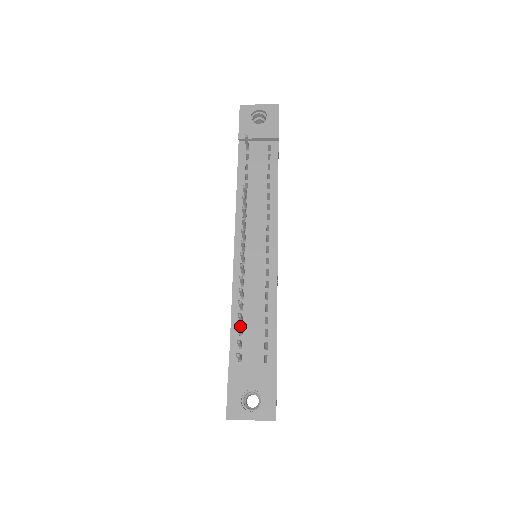
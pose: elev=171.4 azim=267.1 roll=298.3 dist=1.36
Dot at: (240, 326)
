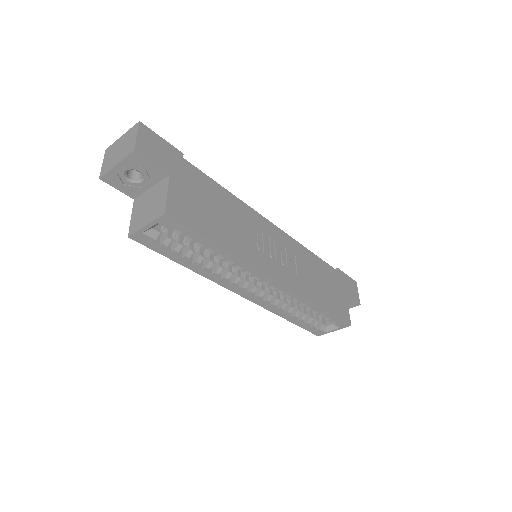
Dot at: occluded
